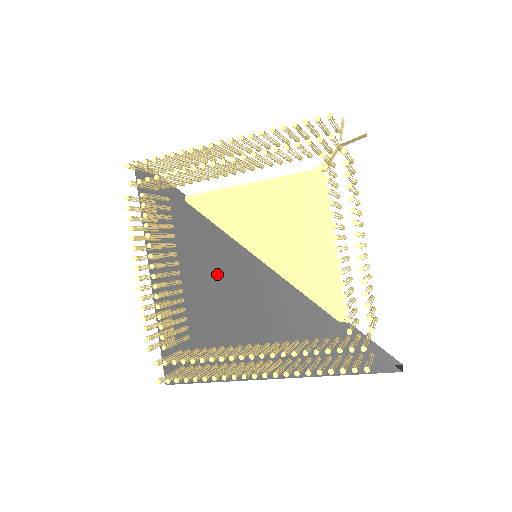
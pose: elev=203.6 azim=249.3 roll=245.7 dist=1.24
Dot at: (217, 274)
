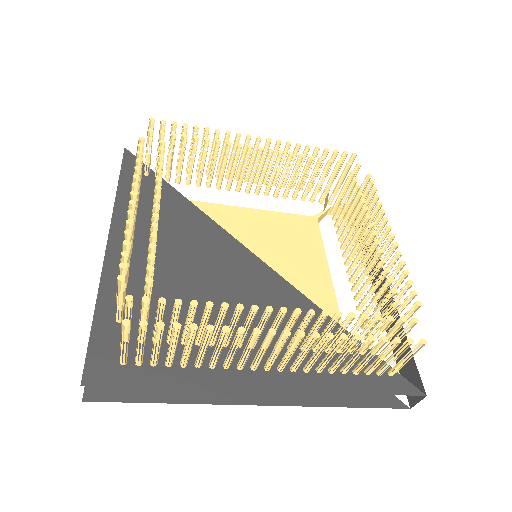
Dot at: (206, 261)
